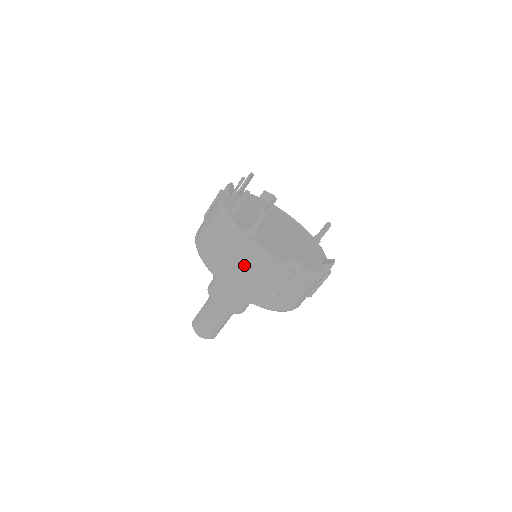
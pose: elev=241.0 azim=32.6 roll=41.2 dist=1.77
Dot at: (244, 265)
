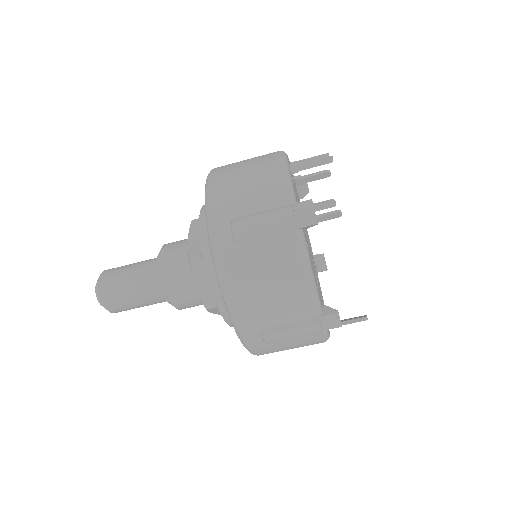
Dot at: (252, 174)
